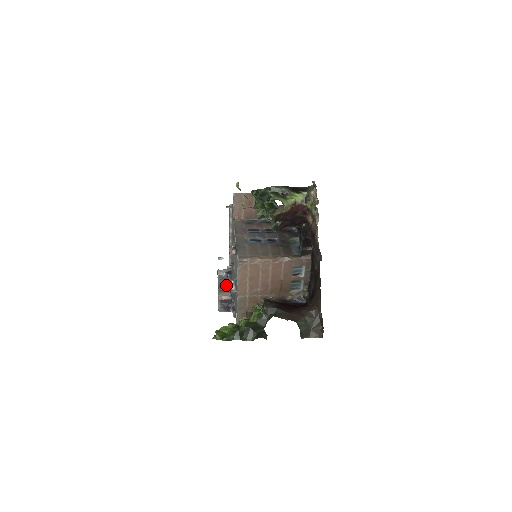
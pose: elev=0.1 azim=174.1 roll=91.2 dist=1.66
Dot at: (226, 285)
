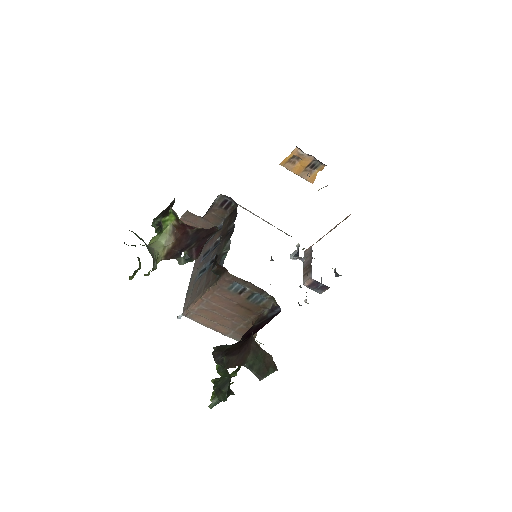
Dot at: (308, 264)
